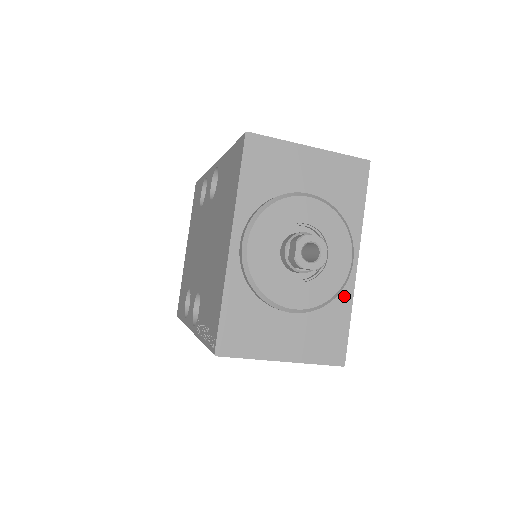
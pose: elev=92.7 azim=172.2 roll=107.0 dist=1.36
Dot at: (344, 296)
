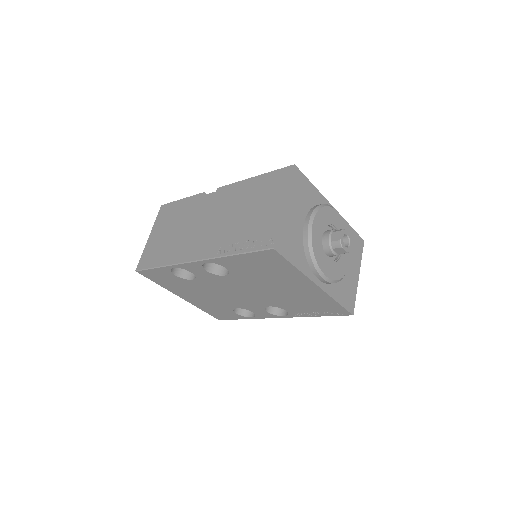
Dot at: occluded
